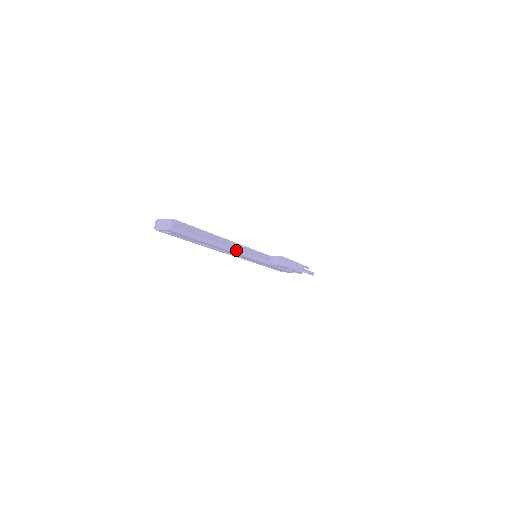
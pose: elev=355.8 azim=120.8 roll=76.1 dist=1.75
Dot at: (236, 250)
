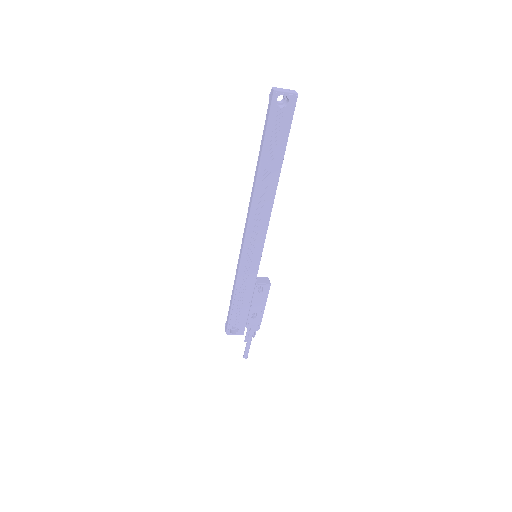
Dot at: (266, 217)
